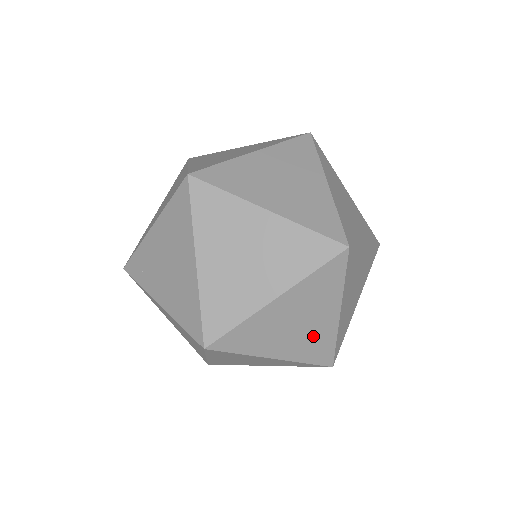
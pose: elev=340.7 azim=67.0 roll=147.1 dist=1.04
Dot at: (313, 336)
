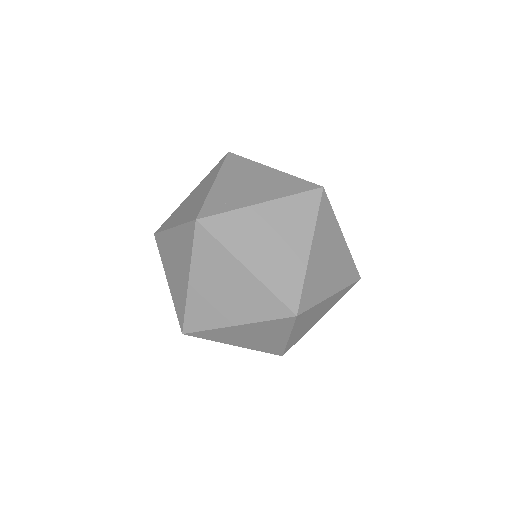
Dot at: occluded
